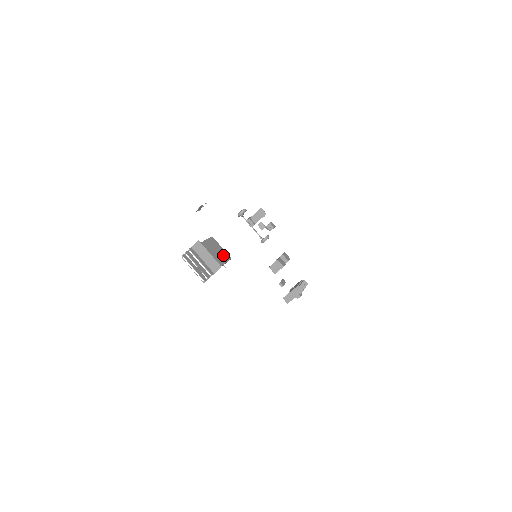
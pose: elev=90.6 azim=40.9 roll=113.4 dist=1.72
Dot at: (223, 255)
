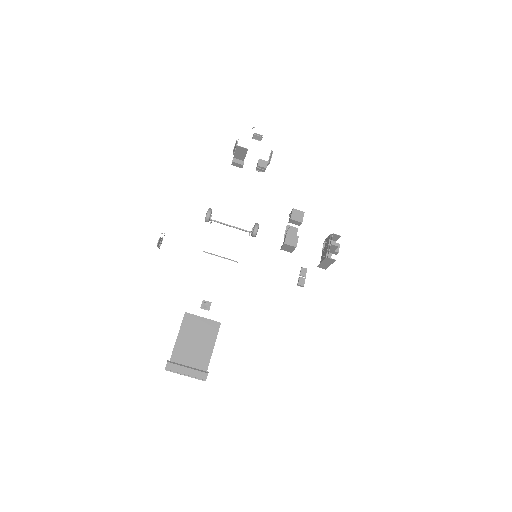
Dot at: (208, 331)
